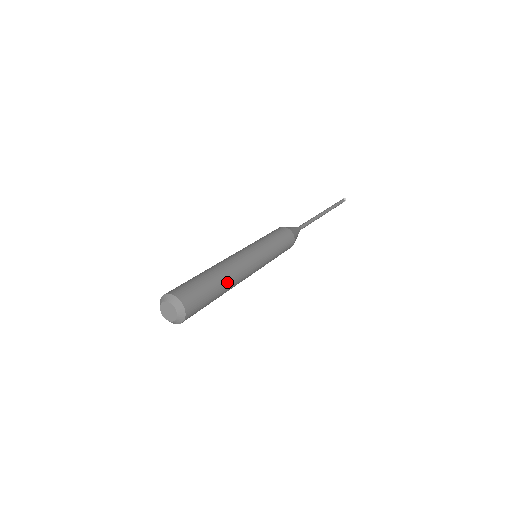
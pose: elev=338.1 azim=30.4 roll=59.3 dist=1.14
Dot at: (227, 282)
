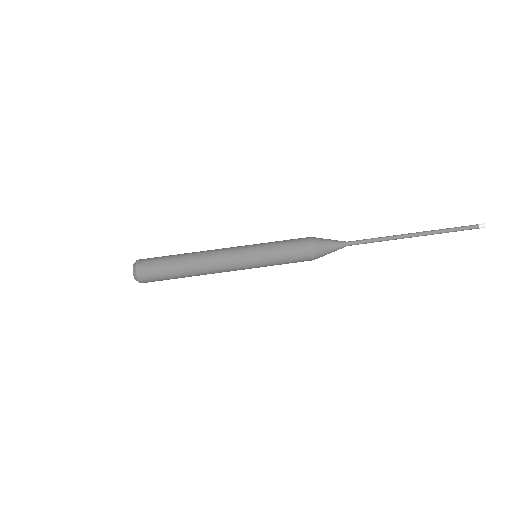
Dot at: occluded
